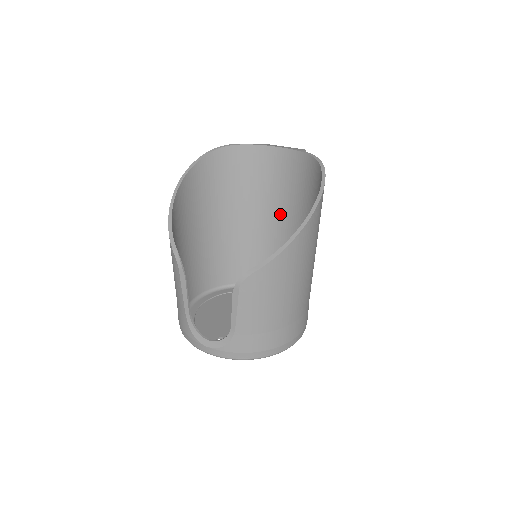
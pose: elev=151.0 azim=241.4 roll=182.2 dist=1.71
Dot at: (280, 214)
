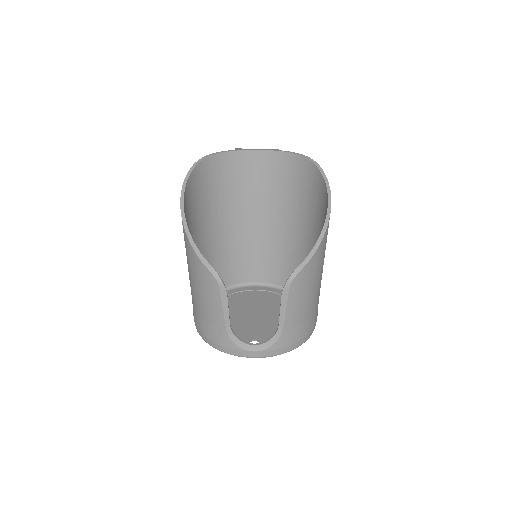
Dot at: (262, 212)
